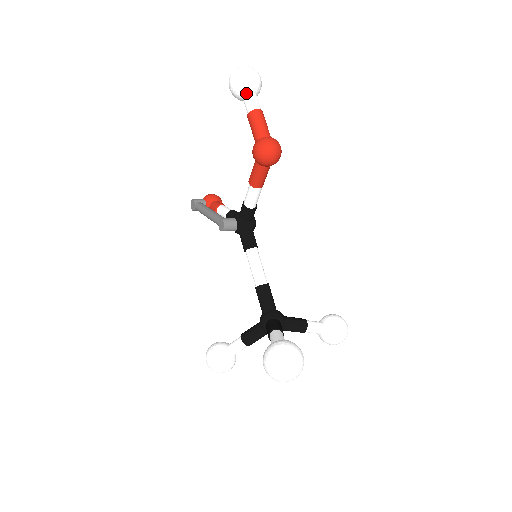
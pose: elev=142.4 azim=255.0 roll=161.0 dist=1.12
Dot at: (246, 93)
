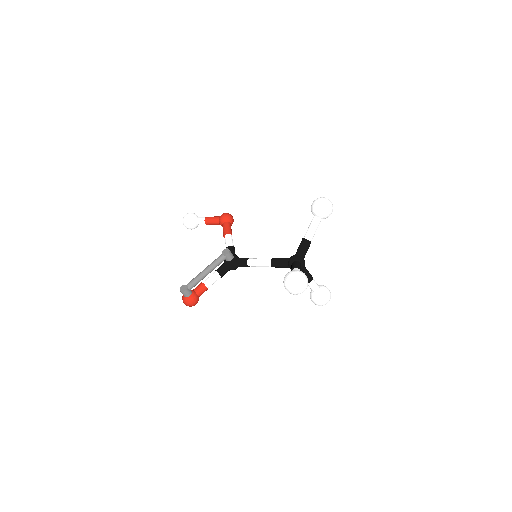
Dot at: (197, 217)
